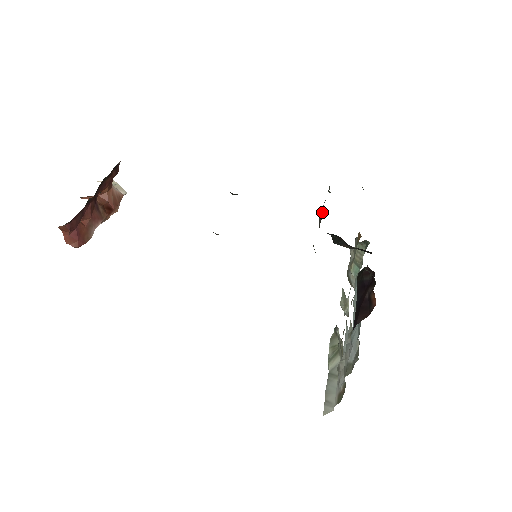
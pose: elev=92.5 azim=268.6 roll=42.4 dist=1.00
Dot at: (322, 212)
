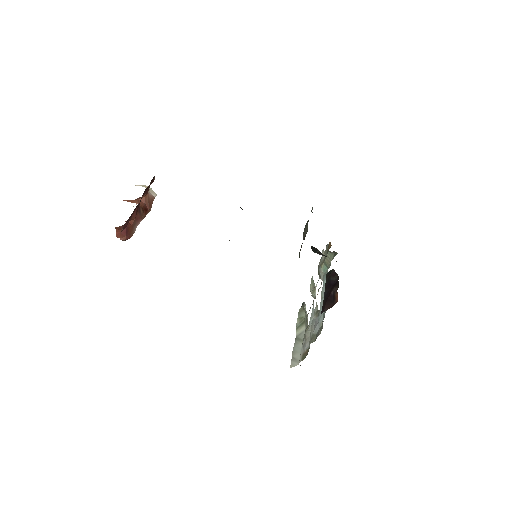
Dot at: (306, 229)
